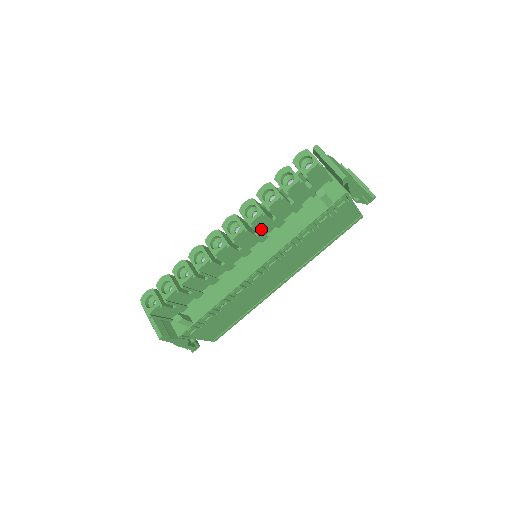
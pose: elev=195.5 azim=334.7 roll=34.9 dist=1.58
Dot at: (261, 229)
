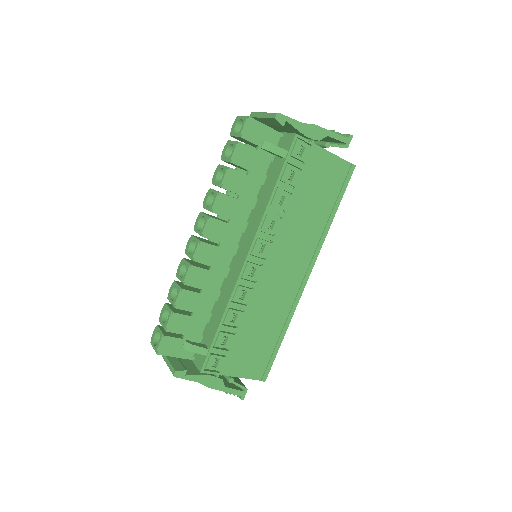
Dot at: (233, 215)
